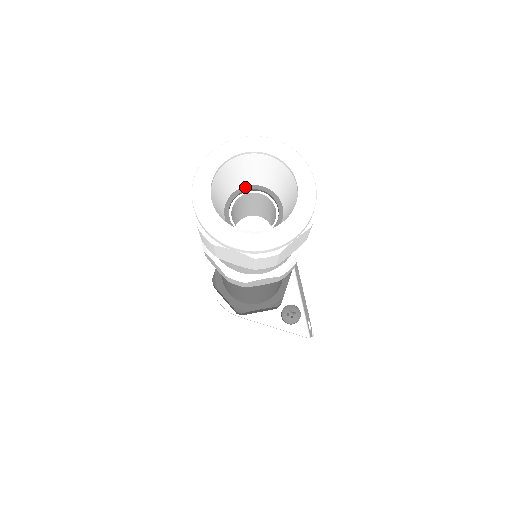
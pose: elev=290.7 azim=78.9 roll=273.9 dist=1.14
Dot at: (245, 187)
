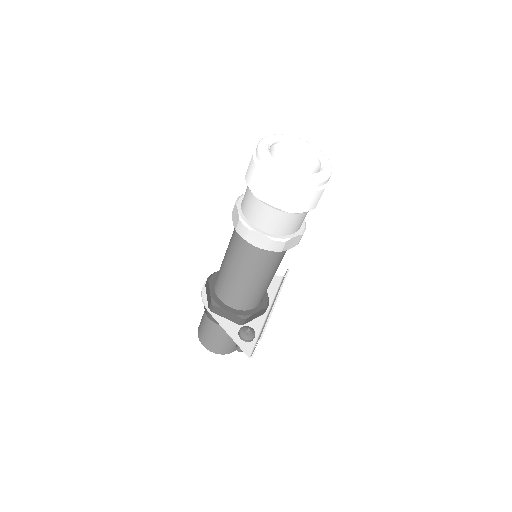
Dot at: occluded
